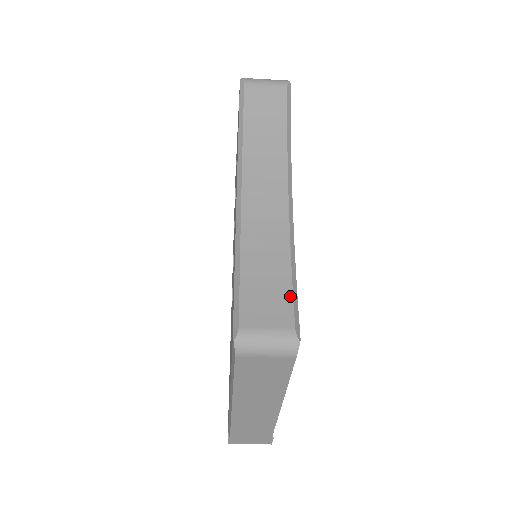
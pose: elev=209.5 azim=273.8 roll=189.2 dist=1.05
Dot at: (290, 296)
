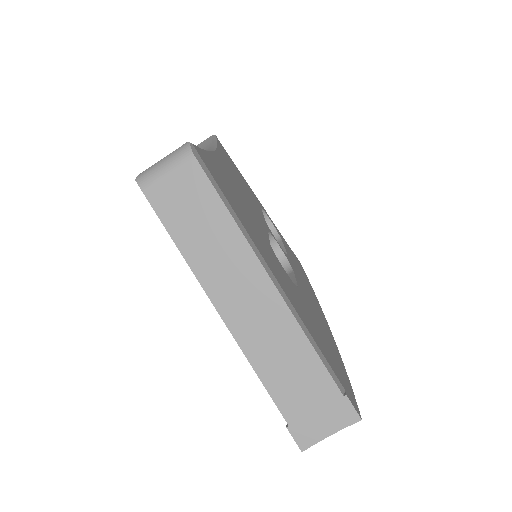
Dot at: occluded
